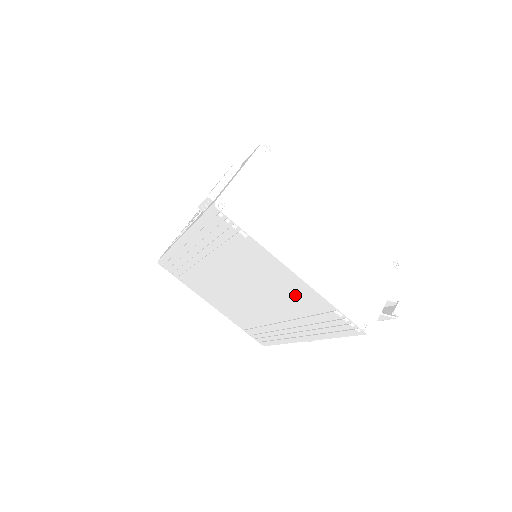
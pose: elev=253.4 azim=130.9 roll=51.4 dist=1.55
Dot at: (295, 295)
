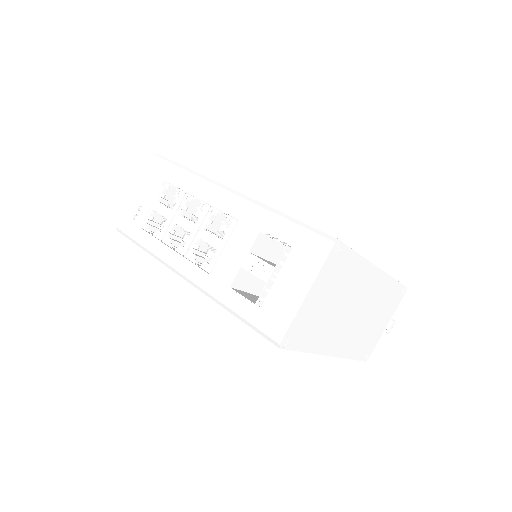
Dot at: occluded
